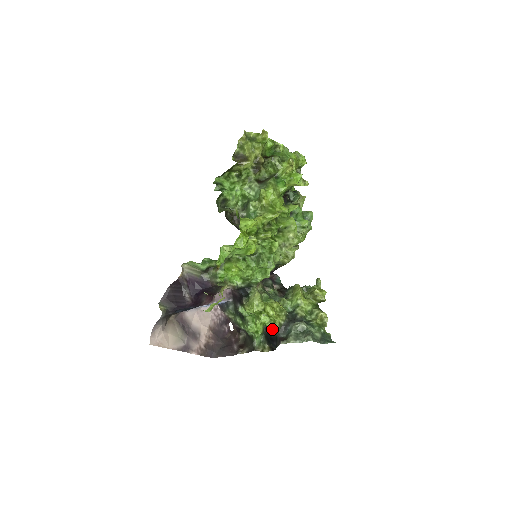
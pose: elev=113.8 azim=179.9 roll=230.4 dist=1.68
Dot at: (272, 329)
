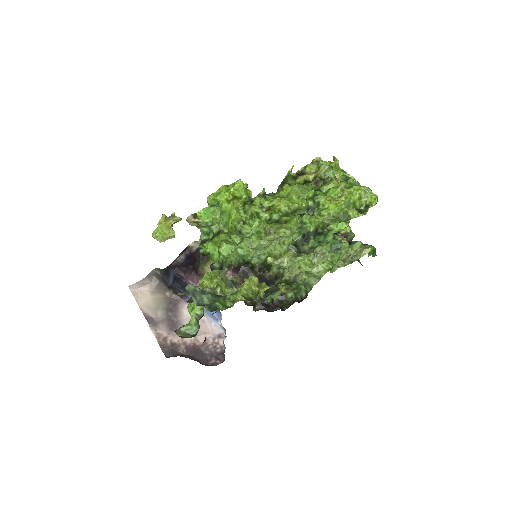
Dot at: occluded
